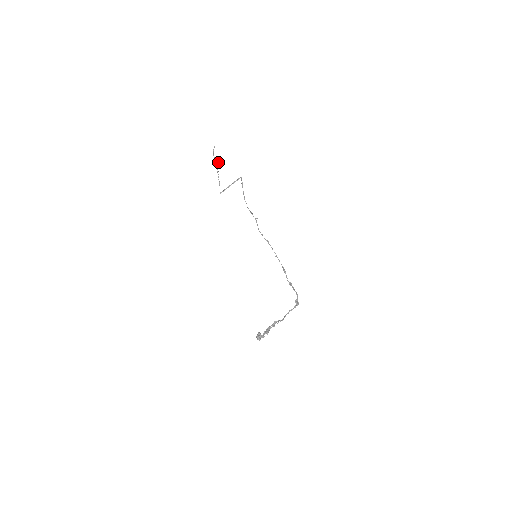
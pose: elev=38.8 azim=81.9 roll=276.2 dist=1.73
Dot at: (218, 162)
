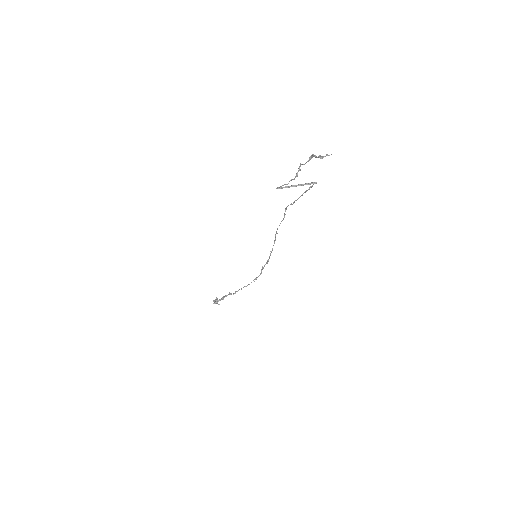
Dot at: (313, 156)
